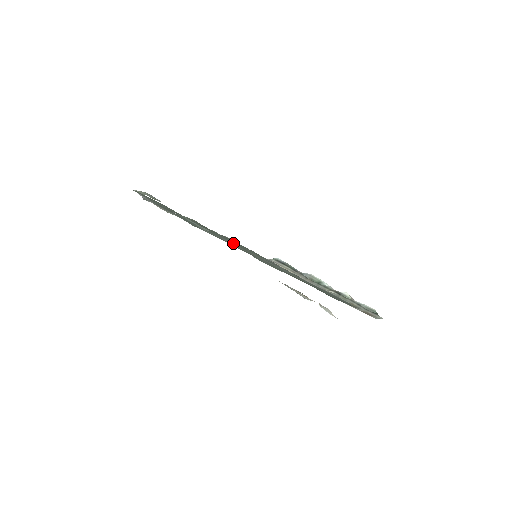
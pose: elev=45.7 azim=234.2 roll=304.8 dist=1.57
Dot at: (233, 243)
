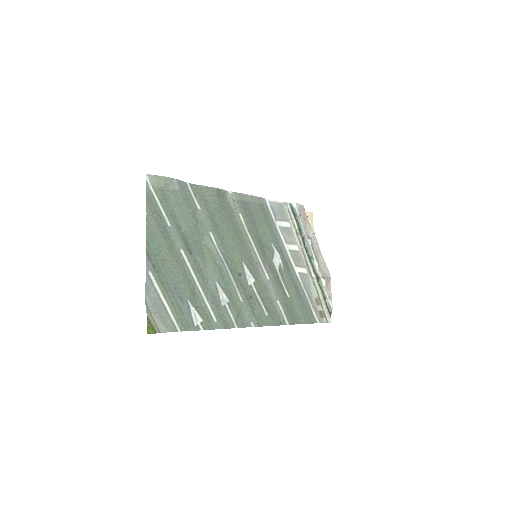
Dot at: (228, 284)
